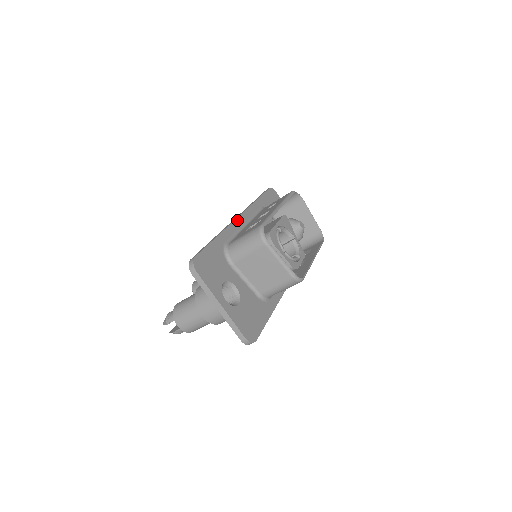
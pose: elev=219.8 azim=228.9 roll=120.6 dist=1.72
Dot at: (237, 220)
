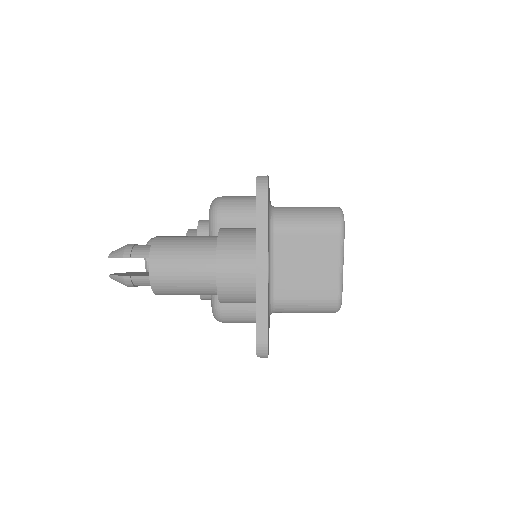
Dot at: occluded
